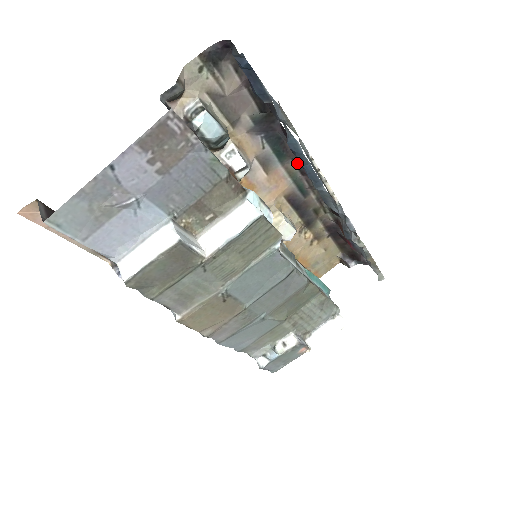
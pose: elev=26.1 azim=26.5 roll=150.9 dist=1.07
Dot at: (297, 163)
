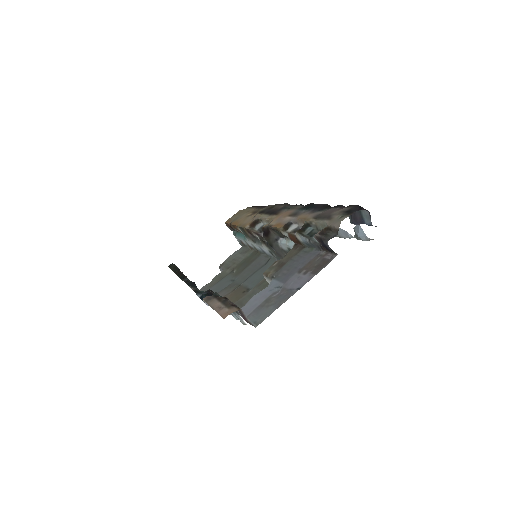
Dot at: (301, 204)
